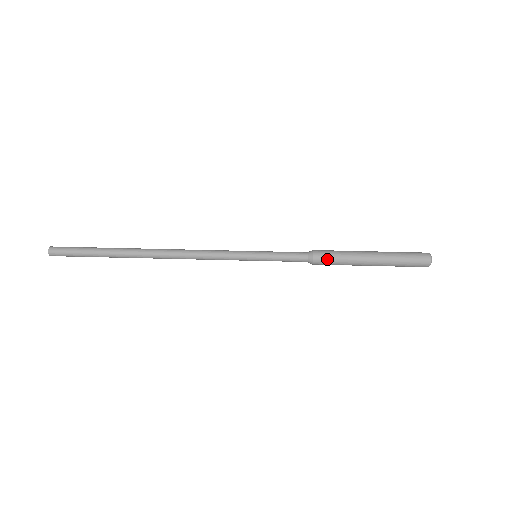
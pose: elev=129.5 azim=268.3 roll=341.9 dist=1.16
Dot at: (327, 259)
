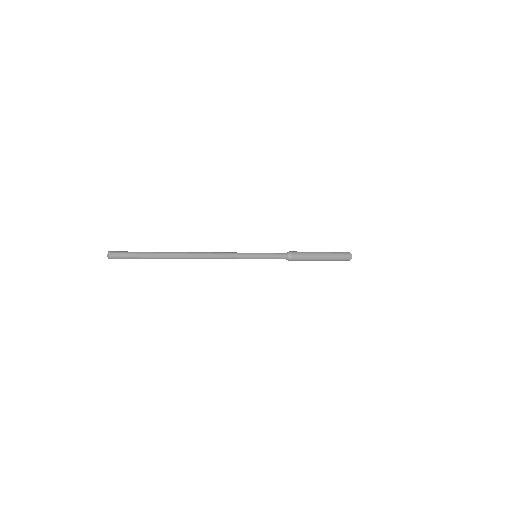
Dot at: (299, 255)
